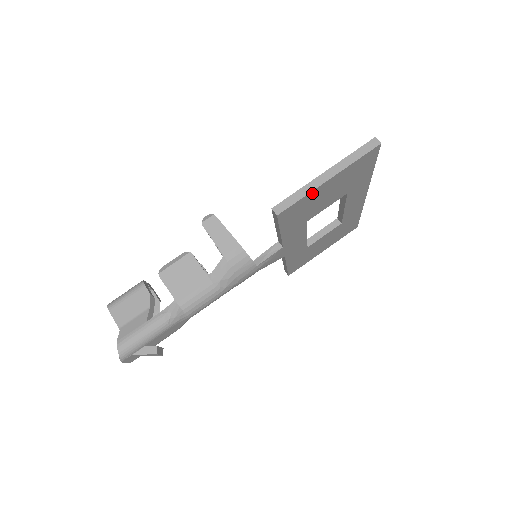
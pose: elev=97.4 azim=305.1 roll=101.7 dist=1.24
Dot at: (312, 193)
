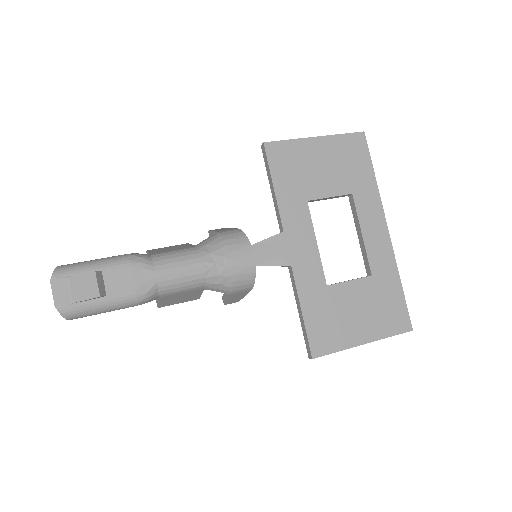
Dot at: (300, 143)
